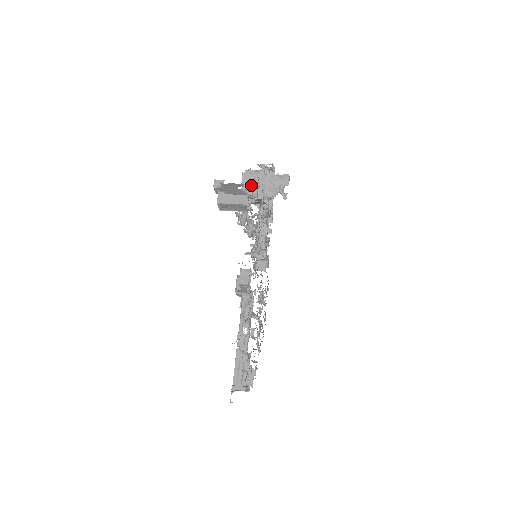
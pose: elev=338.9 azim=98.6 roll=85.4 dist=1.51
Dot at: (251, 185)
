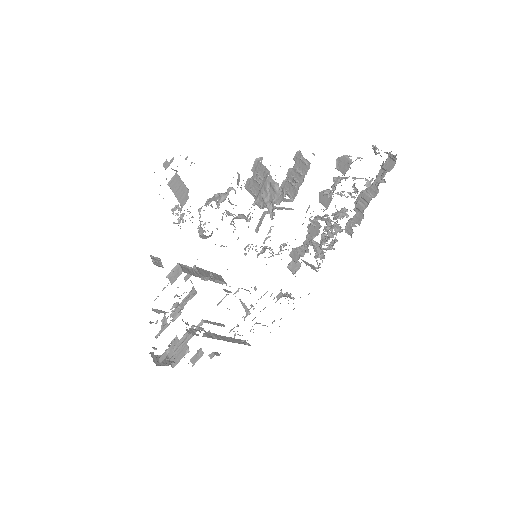
Dot at: (256, 178)
